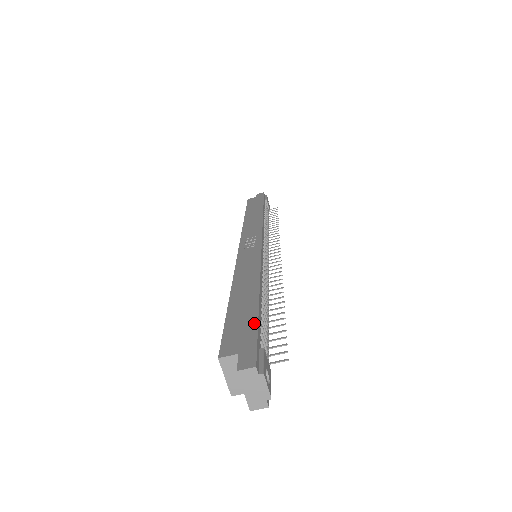
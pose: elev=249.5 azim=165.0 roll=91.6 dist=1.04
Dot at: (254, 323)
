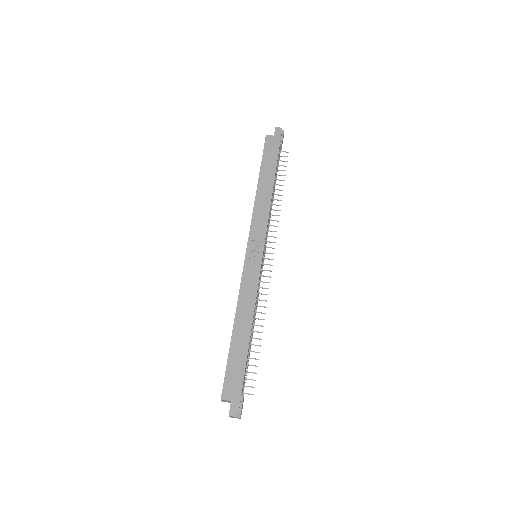
Dot at: (242, 375)
